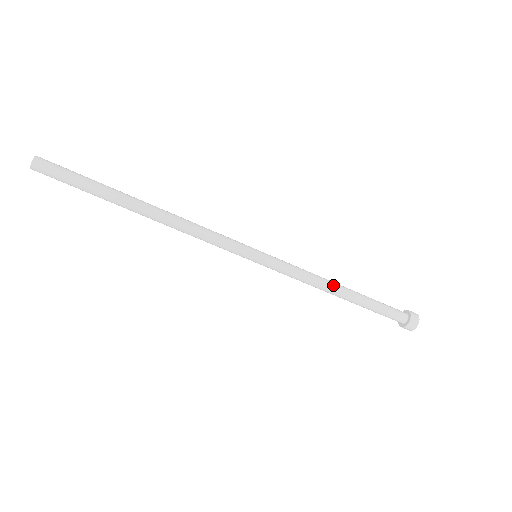
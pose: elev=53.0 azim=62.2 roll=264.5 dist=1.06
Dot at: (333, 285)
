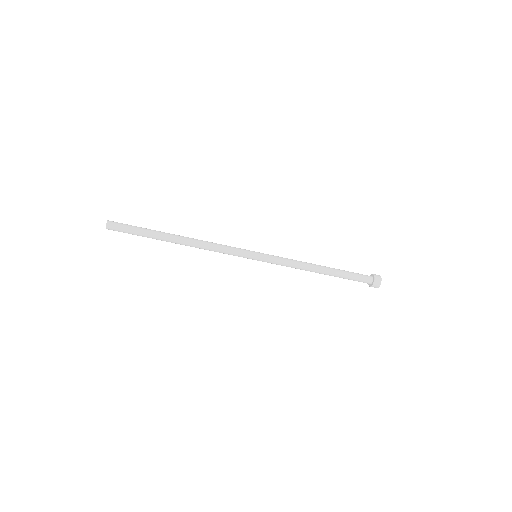
Dot at: (313, 266)
